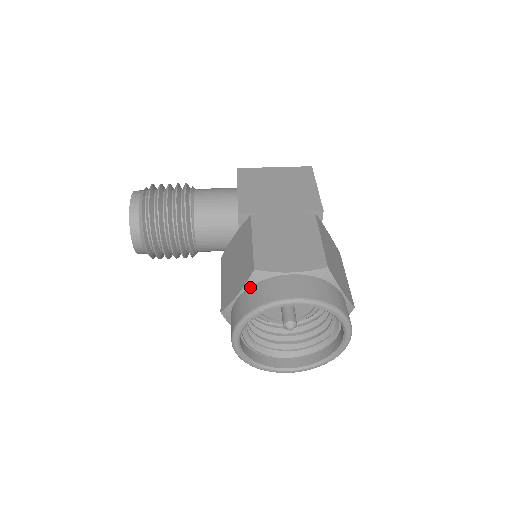
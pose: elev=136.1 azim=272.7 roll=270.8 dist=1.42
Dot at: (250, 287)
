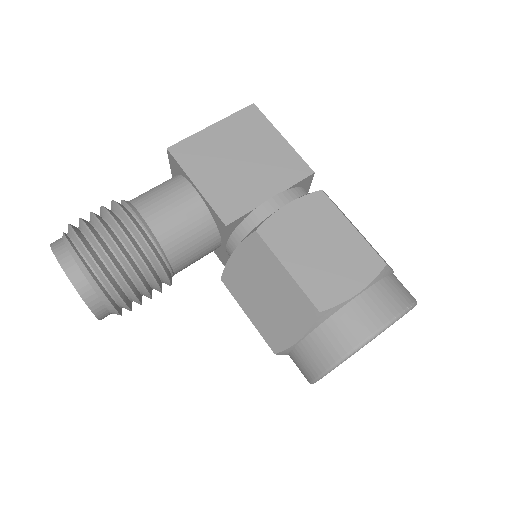
Dot at: (317, 328)
